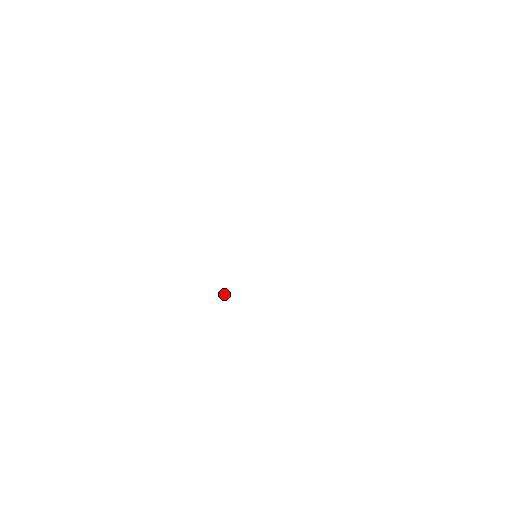
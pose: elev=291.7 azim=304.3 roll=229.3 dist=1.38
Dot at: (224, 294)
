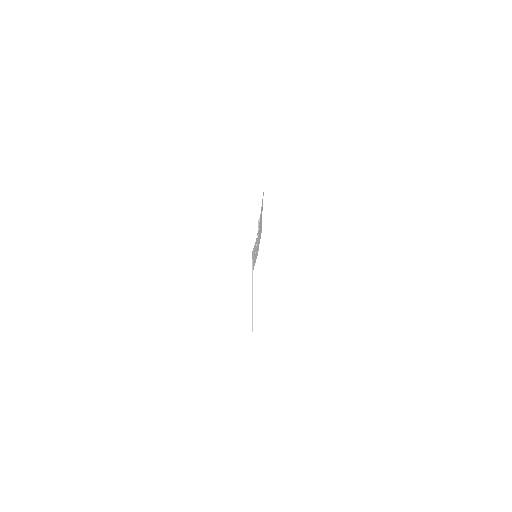
Dot at: (259, 218)
